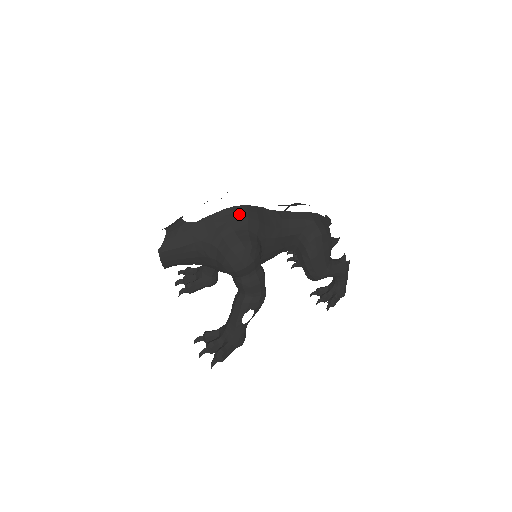
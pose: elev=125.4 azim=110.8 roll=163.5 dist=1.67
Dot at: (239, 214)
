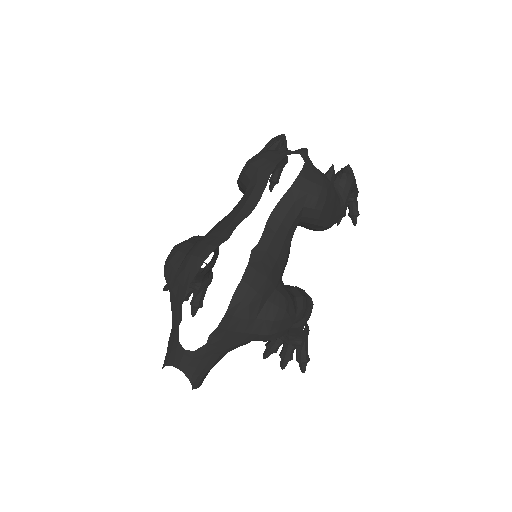
Dot at: (245, 300)
